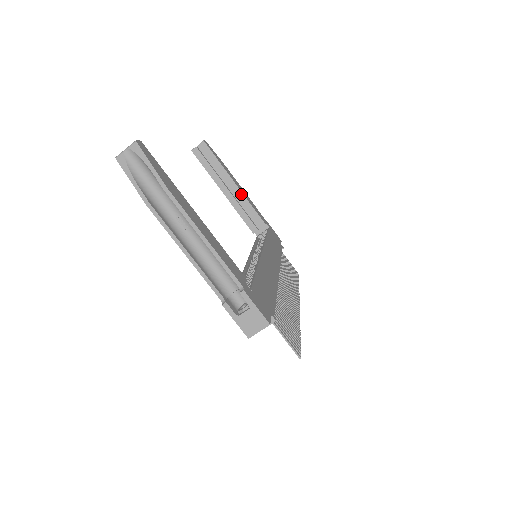
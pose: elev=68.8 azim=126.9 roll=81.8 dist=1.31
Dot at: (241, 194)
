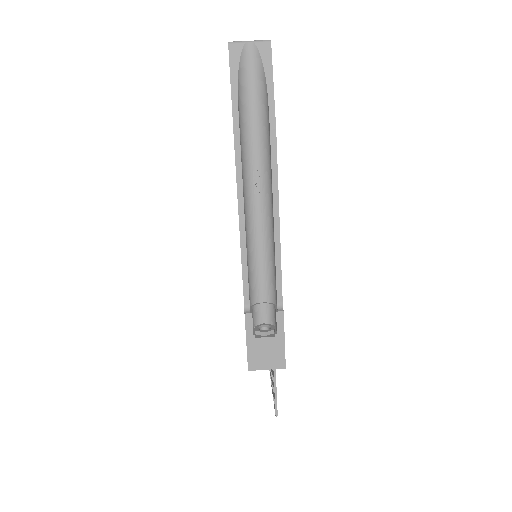
Dot at: occluded
